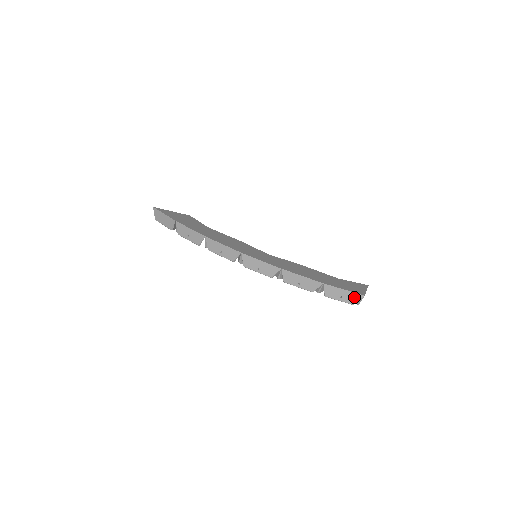
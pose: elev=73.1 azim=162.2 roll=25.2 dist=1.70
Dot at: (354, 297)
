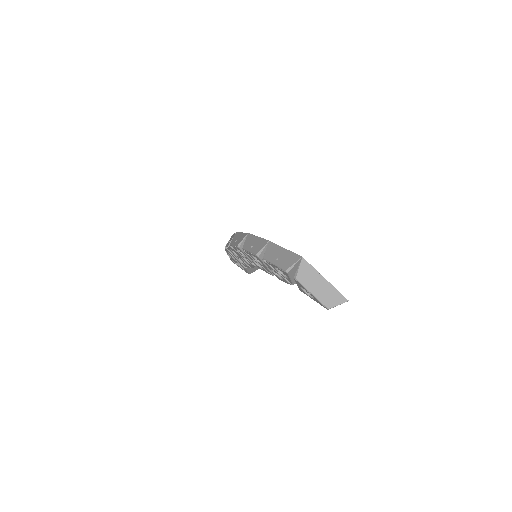
Dot at: (291, 259)
